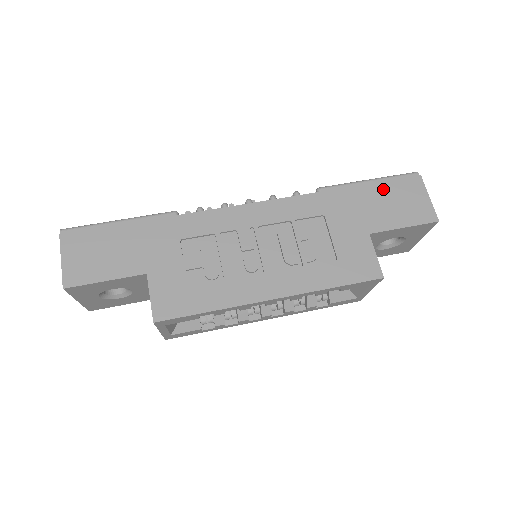
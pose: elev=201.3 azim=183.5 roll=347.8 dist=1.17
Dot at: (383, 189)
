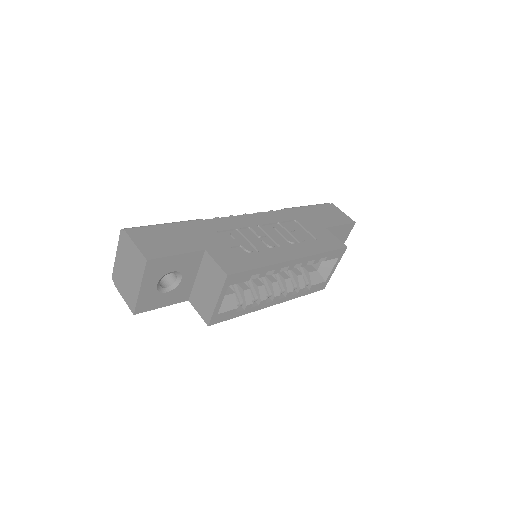
Dot at: (318, 209)
